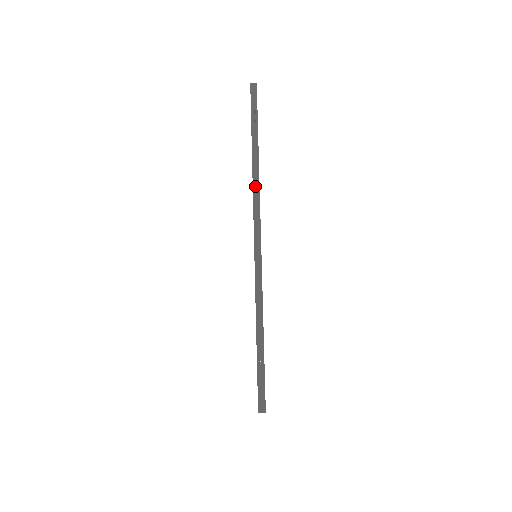
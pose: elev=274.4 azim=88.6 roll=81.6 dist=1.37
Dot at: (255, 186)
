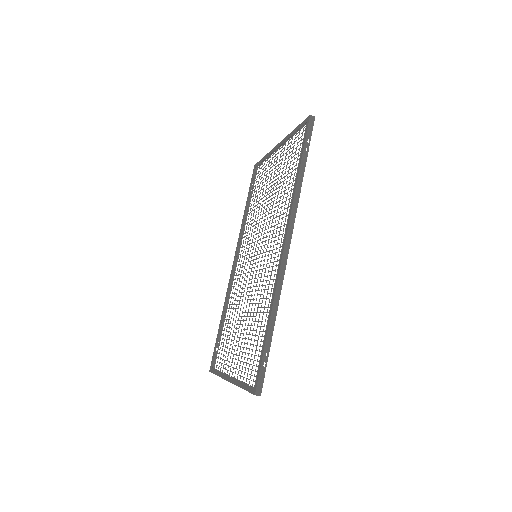
Dot at: (294, 205)
